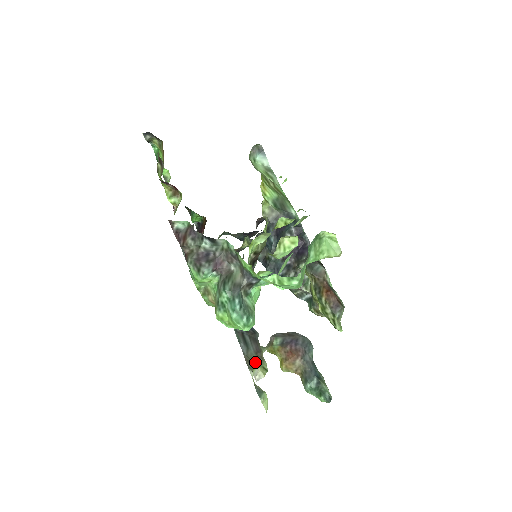
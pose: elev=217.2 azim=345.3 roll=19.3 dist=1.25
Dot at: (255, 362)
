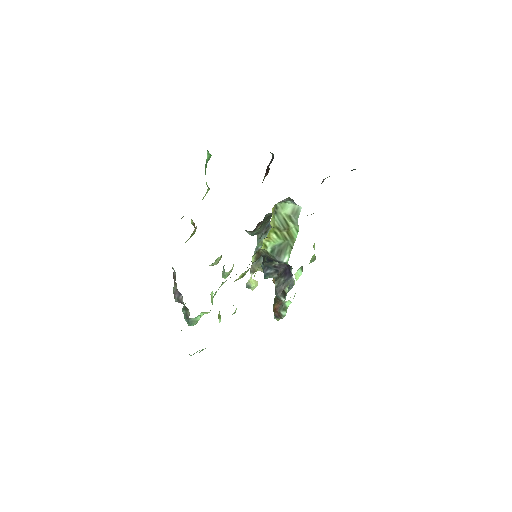
Dot at: (260, 268)
